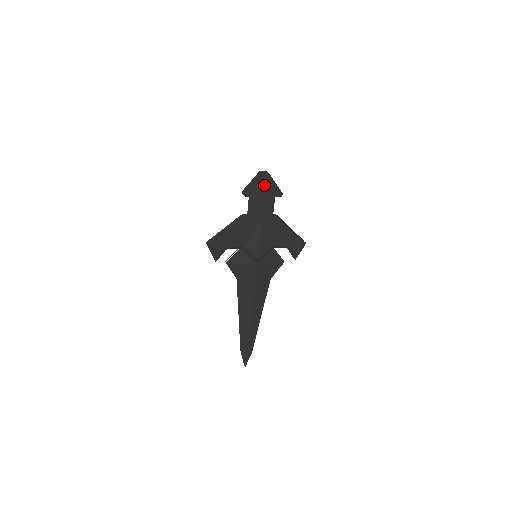
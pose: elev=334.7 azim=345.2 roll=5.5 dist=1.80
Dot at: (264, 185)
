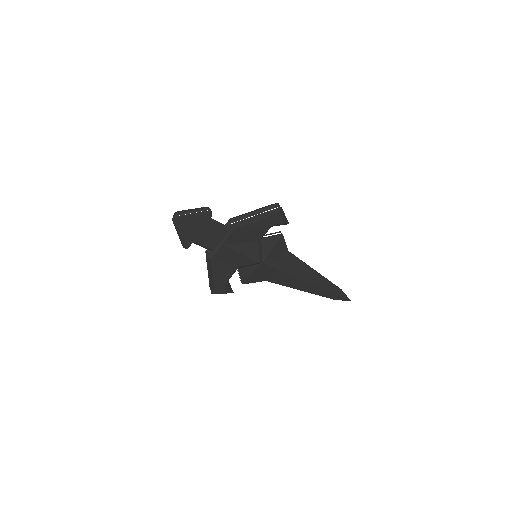
Dot at: (187, 229)
